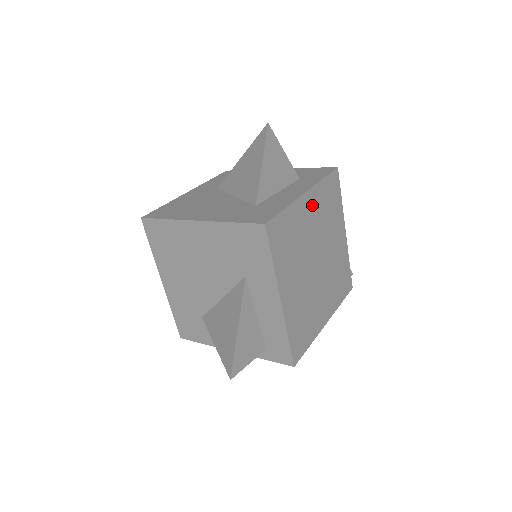
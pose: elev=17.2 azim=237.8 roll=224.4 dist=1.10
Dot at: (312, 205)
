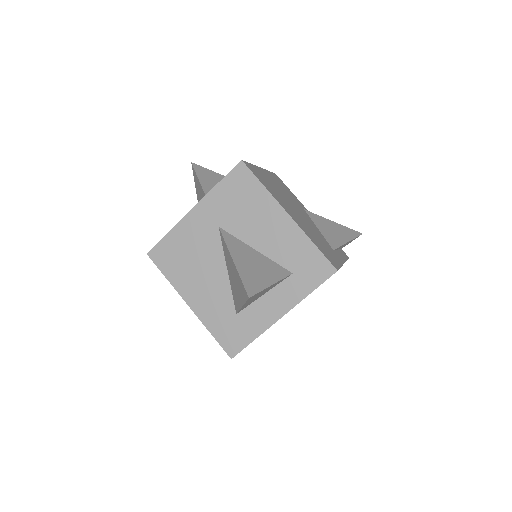
Dot at: occluded
